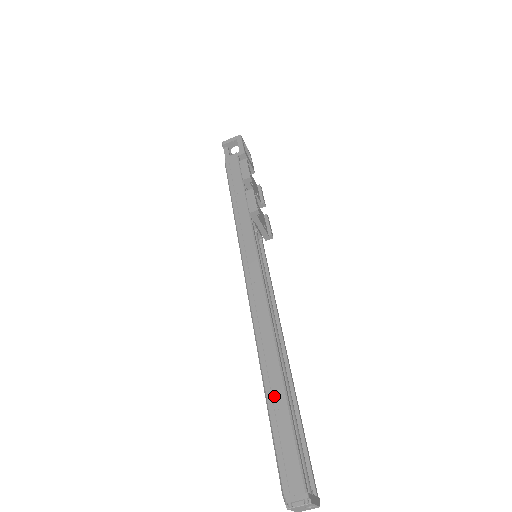
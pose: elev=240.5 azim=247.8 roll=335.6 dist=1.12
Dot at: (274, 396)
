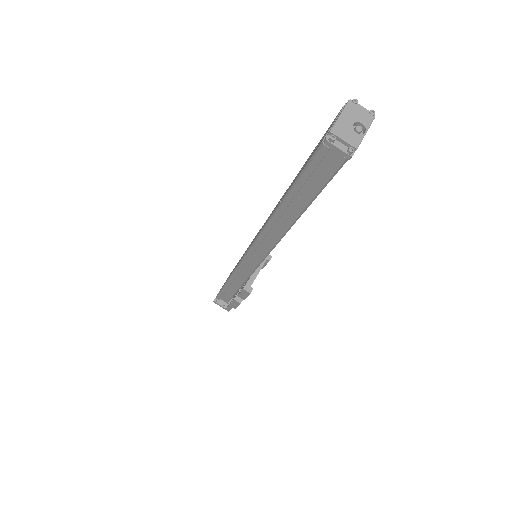
Dot at: occluded
